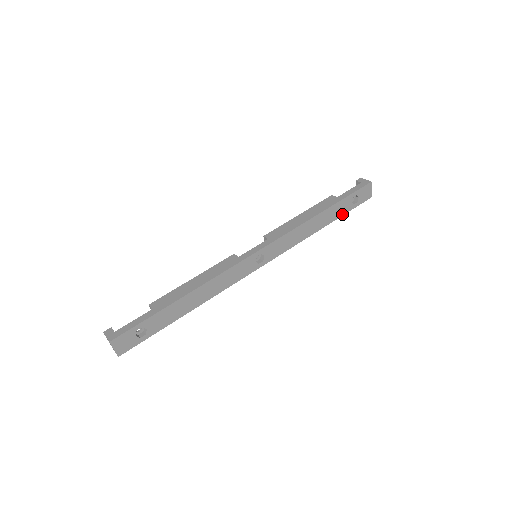
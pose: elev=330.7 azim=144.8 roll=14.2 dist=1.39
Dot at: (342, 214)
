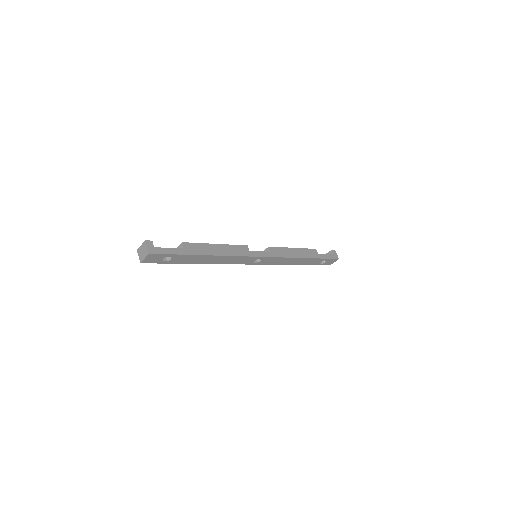
Dot at: (311, 264)
